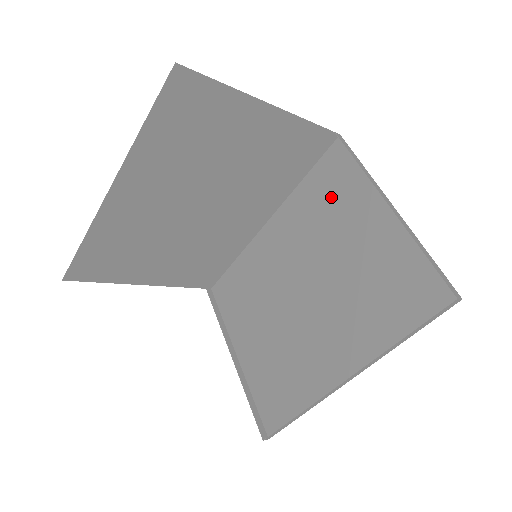
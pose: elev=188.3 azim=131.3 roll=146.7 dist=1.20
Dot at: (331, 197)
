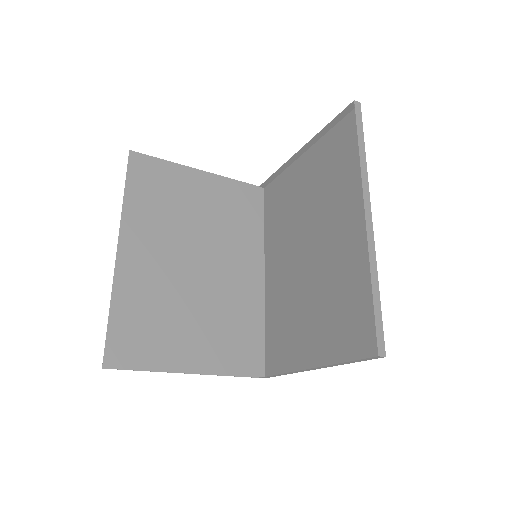
Dot at: (281, 203)
